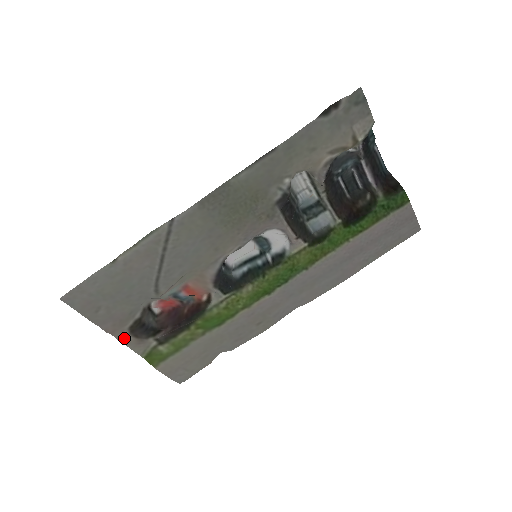
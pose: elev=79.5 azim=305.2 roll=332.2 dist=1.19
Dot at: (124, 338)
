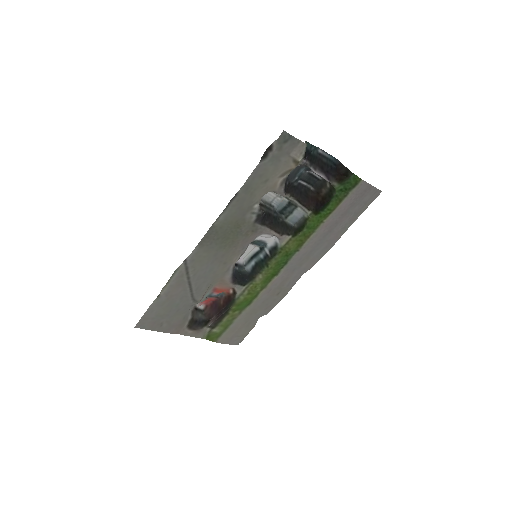
Dot at: (187, 333)
